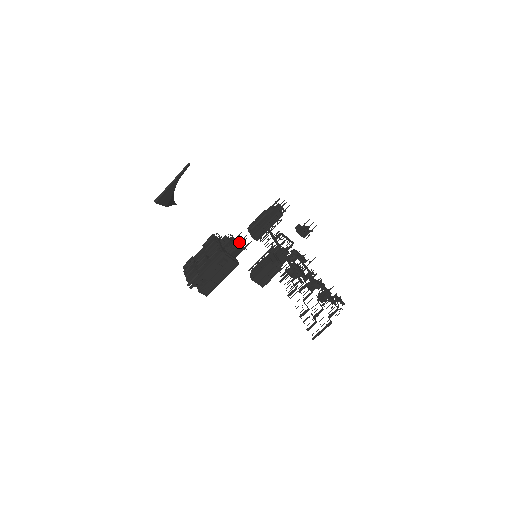
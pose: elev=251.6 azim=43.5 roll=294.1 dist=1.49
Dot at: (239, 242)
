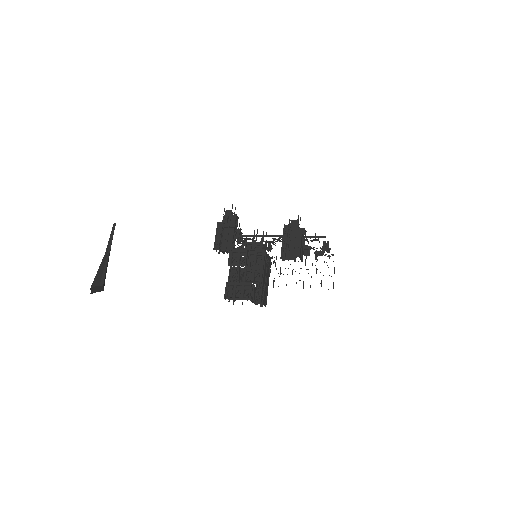
Dot at: occluded
